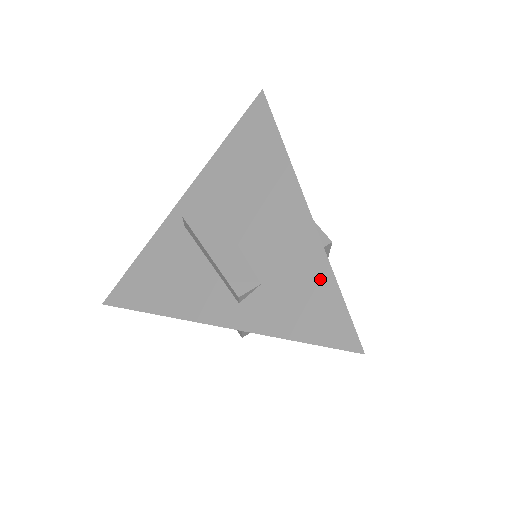
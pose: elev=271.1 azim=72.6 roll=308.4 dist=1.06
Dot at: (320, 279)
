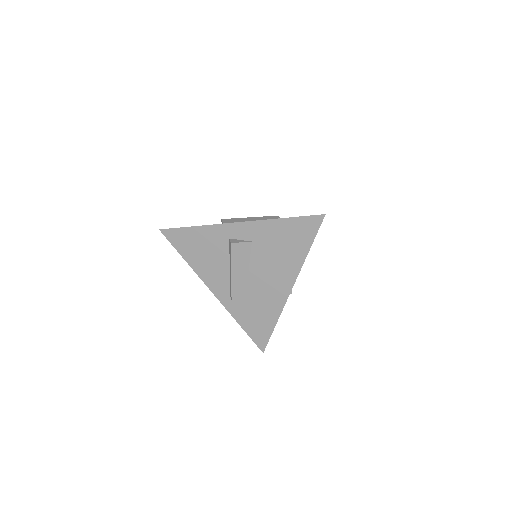
Dot at: (270, 320)
